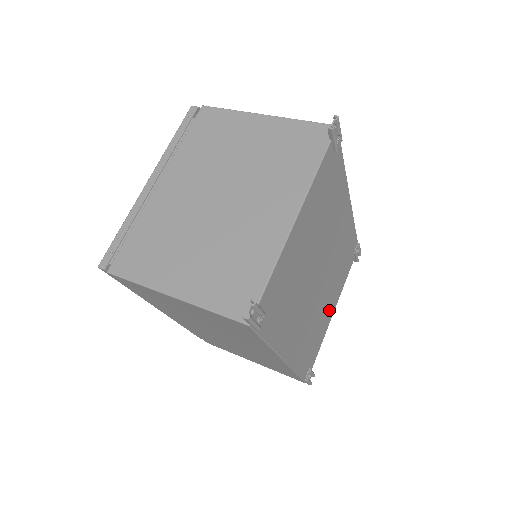
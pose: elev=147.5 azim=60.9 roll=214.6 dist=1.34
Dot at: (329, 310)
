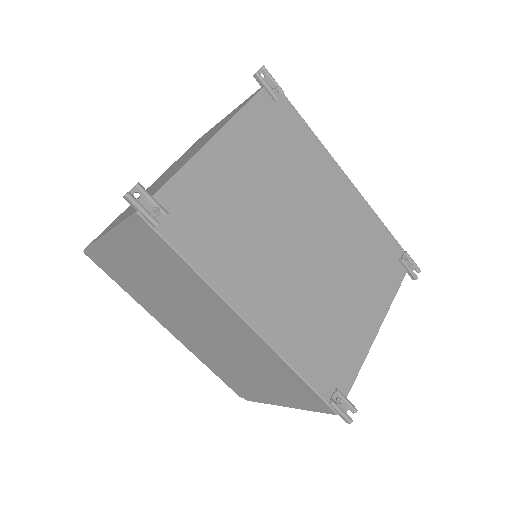
Dot at: (361, 317)
